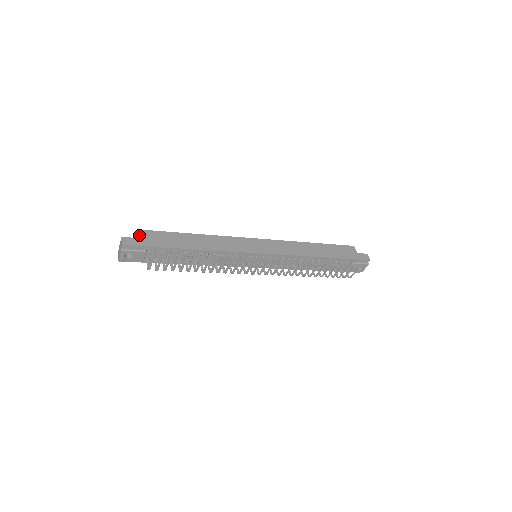
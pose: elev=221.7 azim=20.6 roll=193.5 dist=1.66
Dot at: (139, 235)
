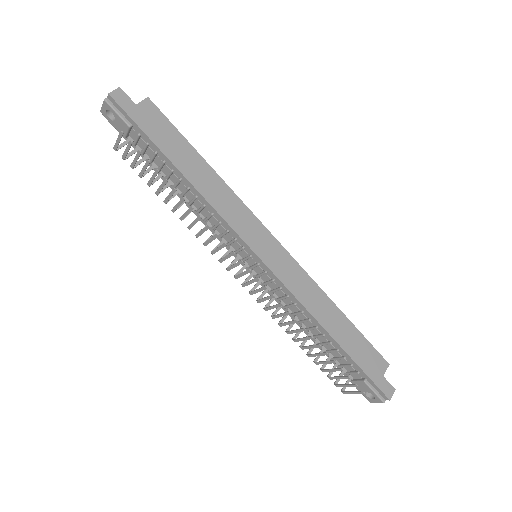
Dot at: (142, 104)
